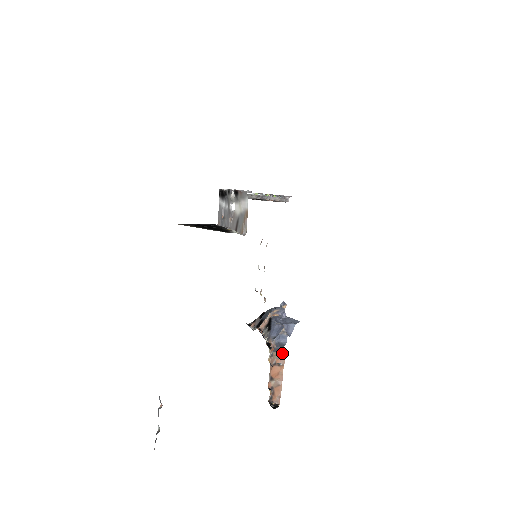
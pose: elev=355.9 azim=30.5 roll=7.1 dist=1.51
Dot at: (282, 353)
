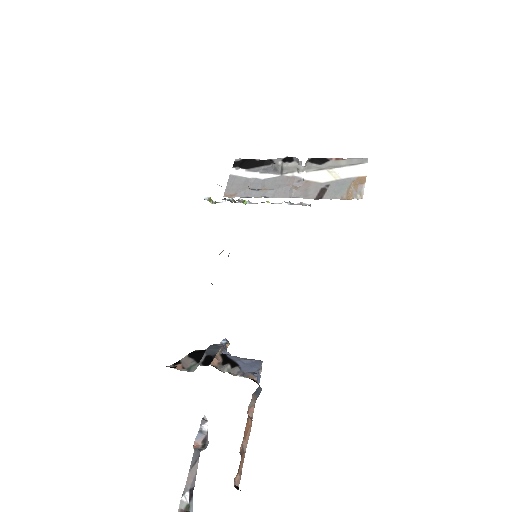
Dot at: (255, 399)
